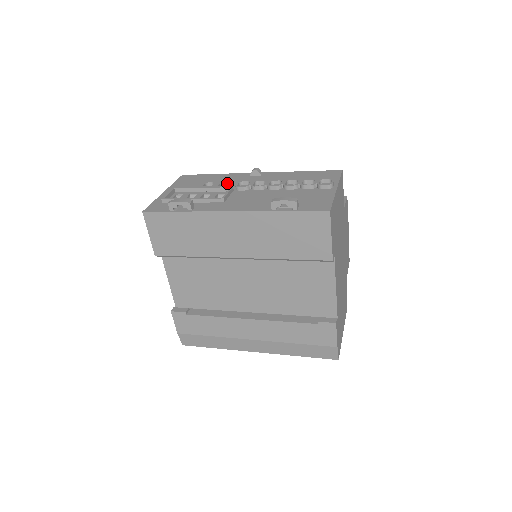
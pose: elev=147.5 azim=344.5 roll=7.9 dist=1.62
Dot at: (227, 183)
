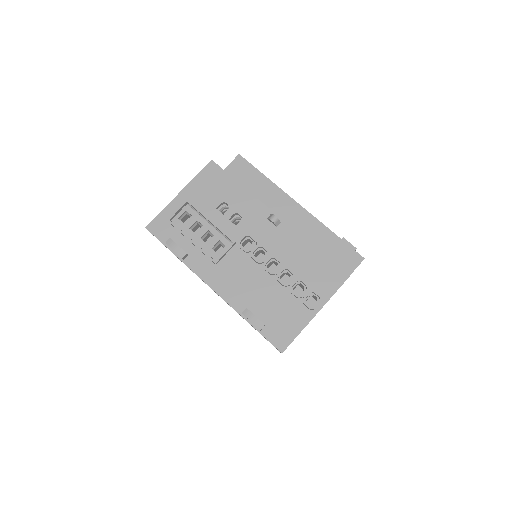
Dot at: (241, 216)
